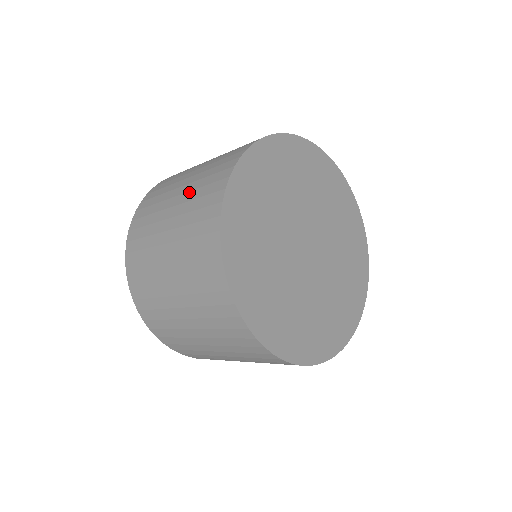
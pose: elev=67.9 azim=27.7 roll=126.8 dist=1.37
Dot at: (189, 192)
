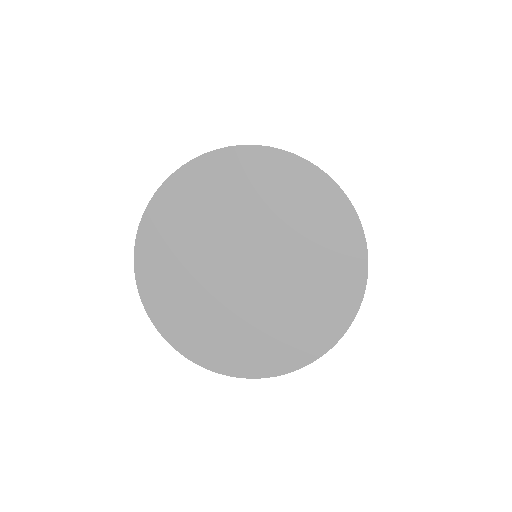
Dot at: occluded
